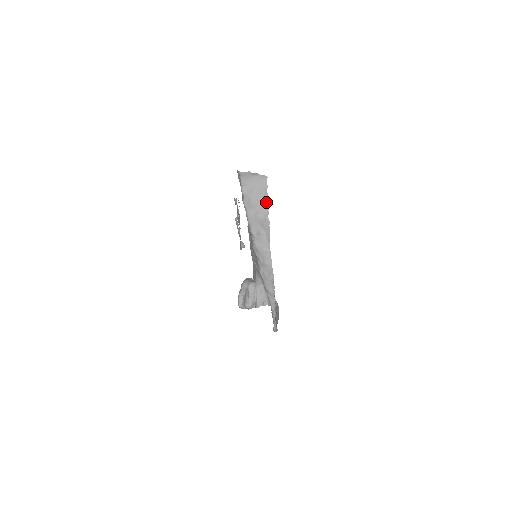
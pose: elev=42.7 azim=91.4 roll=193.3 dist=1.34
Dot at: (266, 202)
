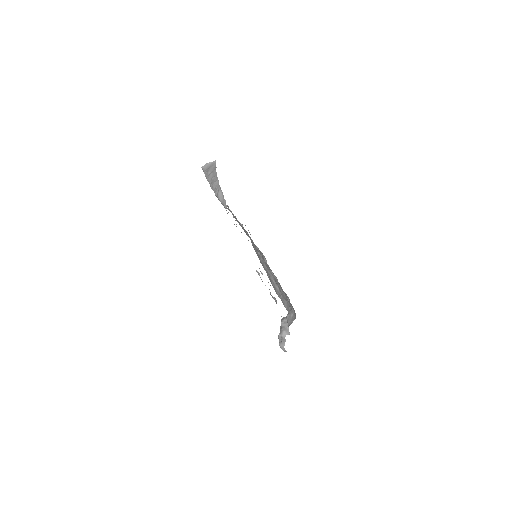
Dot at: (215, 167)
